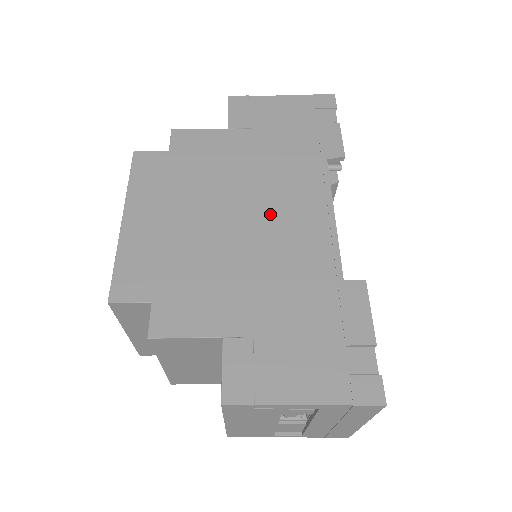
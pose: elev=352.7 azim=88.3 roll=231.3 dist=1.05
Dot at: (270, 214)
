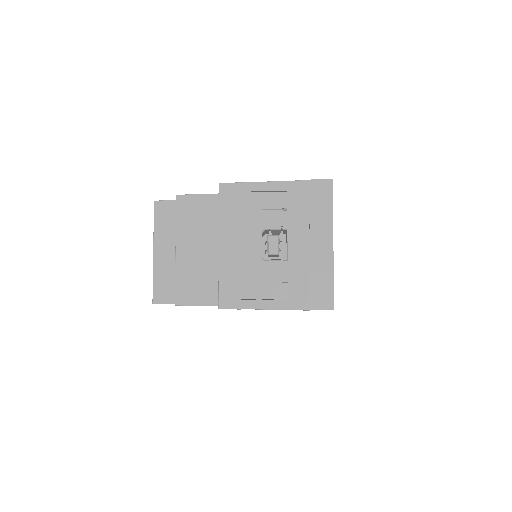
Dot at: occluded
